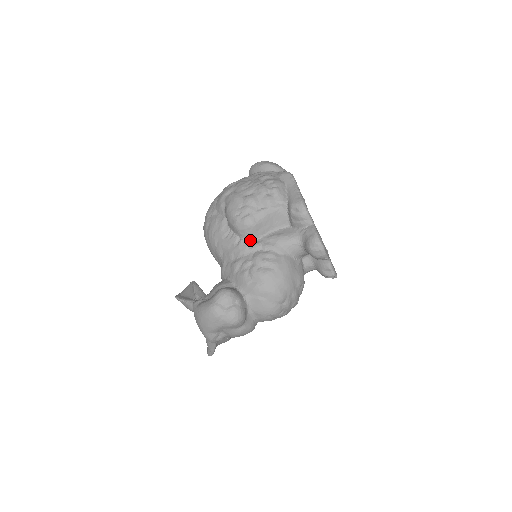
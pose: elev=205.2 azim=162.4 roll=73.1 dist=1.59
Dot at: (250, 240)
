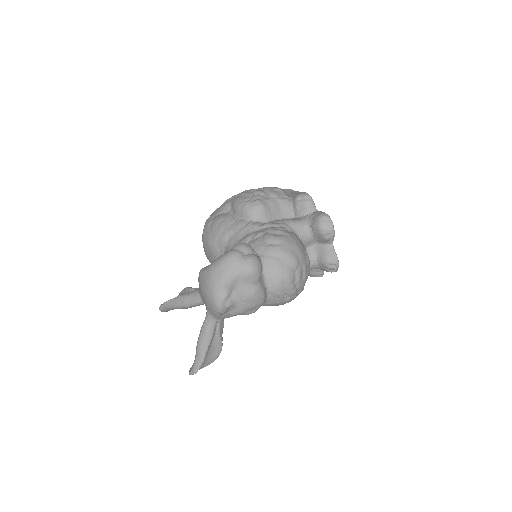
Dot at: (259, 222)
